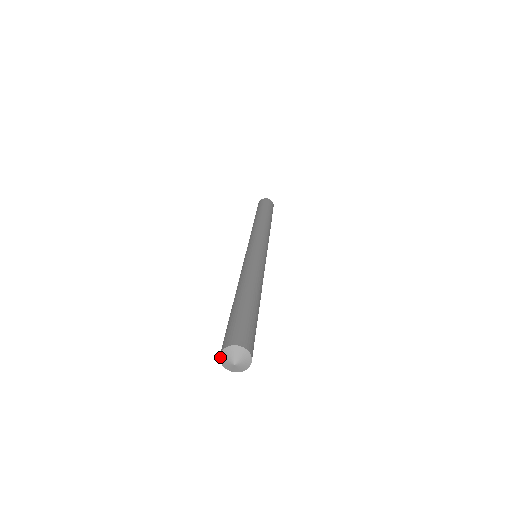
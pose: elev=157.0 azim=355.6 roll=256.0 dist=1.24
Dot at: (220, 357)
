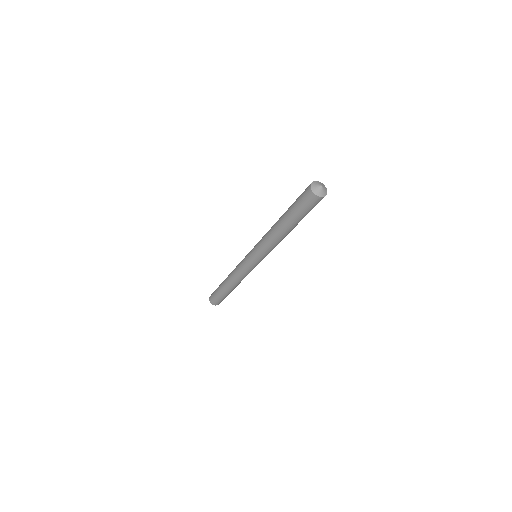
Dot at: (312, 190)
